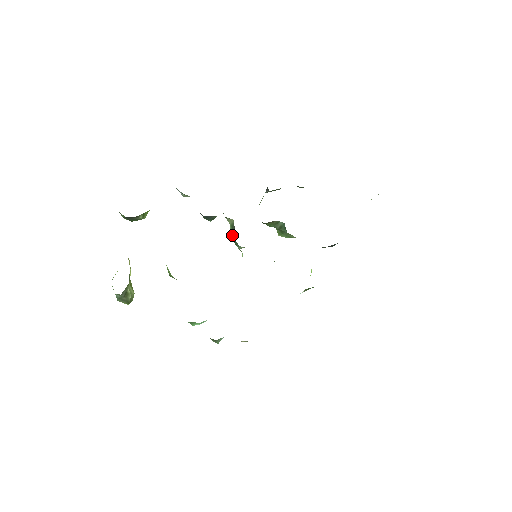
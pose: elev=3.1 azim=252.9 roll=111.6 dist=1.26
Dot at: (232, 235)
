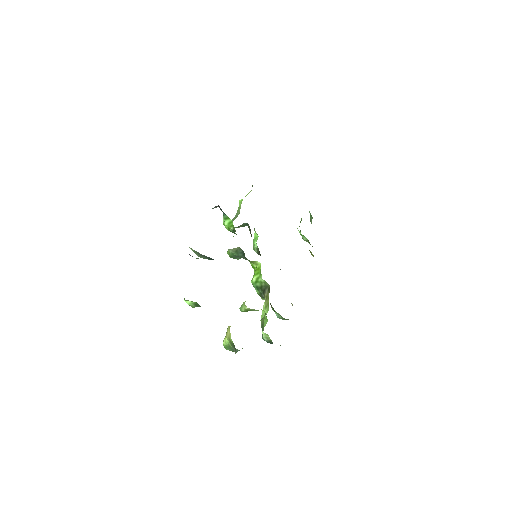
Dot at: (238, 256)
